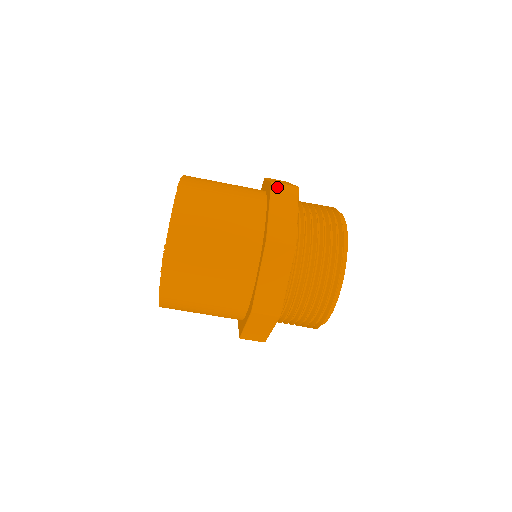
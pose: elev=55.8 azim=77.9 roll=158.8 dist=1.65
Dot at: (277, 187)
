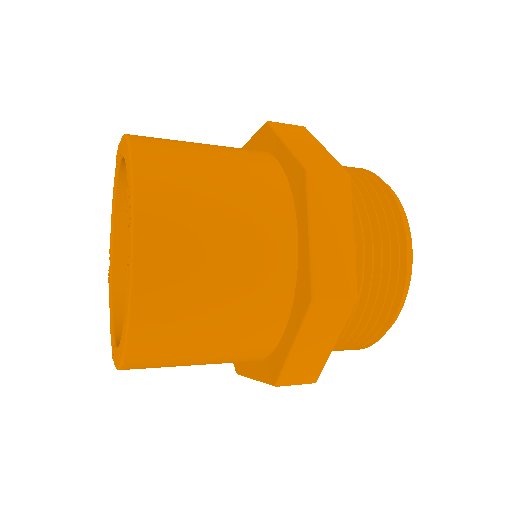
Dot at: (319, 309)
